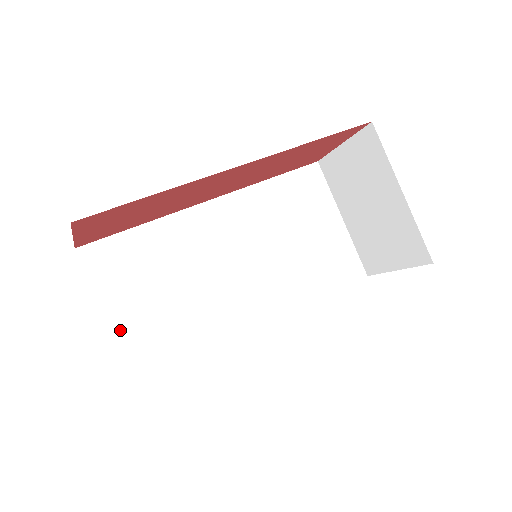
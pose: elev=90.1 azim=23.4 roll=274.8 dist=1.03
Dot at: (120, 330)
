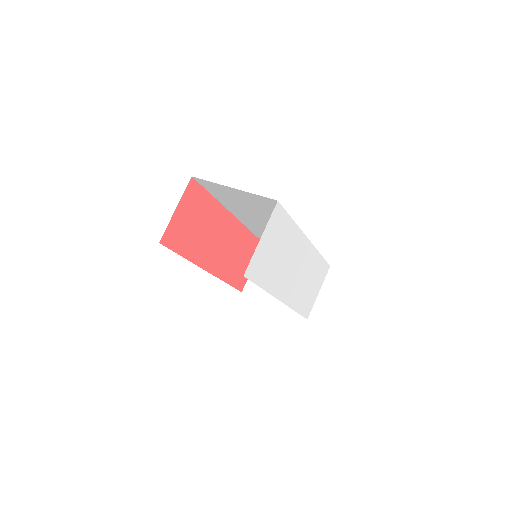
Dot at: occluded
